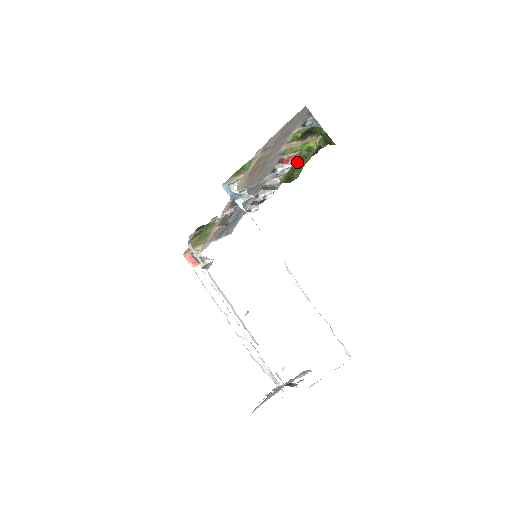
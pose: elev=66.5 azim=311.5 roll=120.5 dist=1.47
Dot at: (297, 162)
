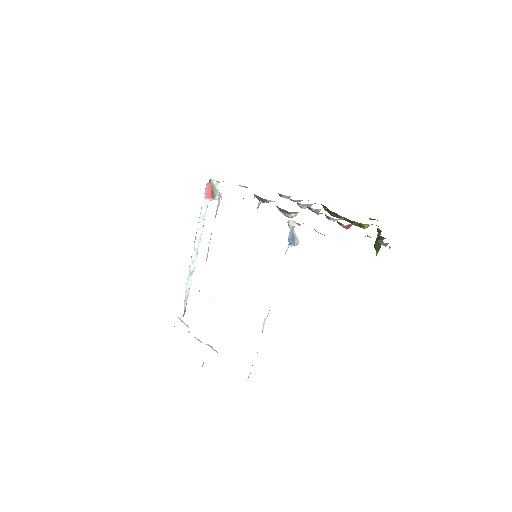
Dot at: (345, 218)
